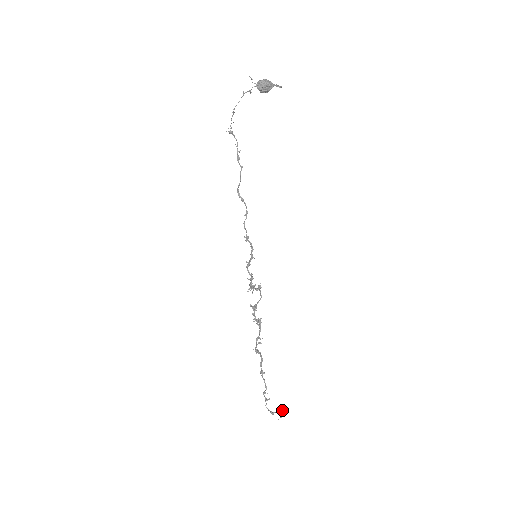
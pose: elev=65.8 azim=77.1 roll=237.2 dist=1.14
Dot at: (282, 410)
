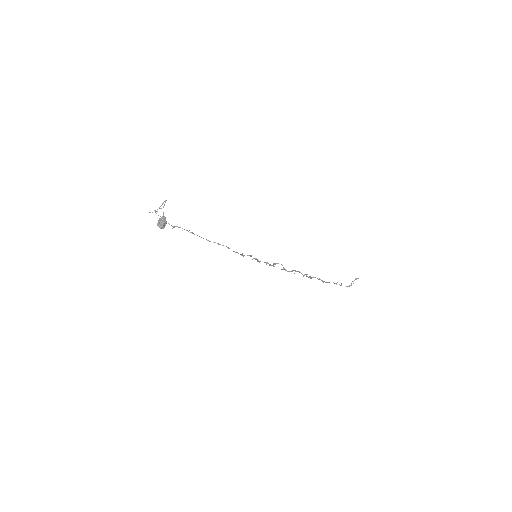
Dot at: occluded
